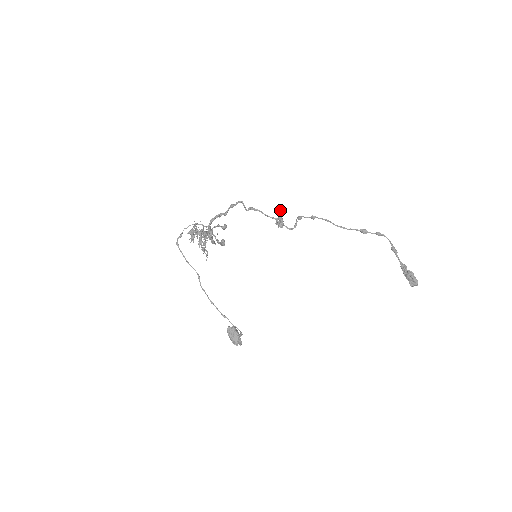
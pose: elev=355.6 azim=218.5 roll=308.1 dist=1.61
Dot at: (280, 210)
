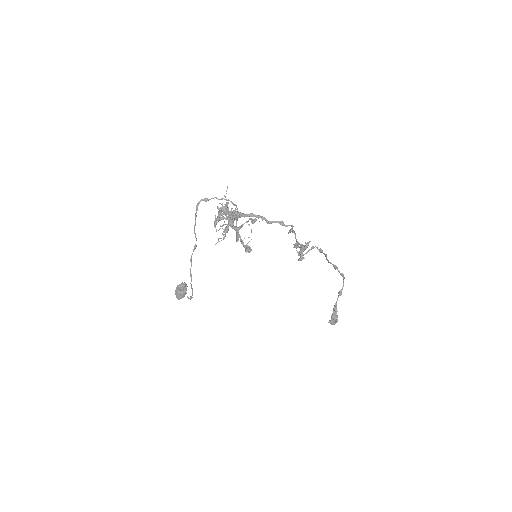
Dot at: (309, 242)
